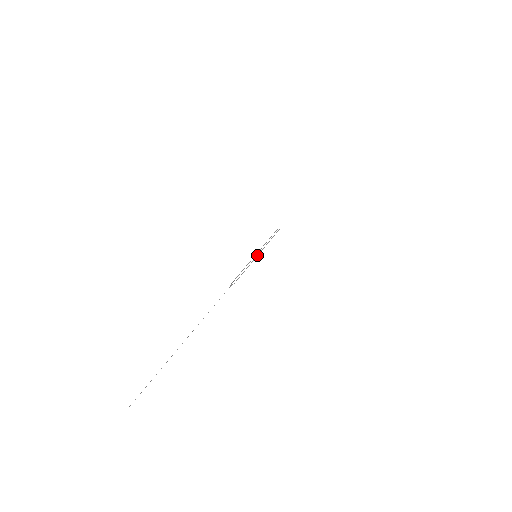
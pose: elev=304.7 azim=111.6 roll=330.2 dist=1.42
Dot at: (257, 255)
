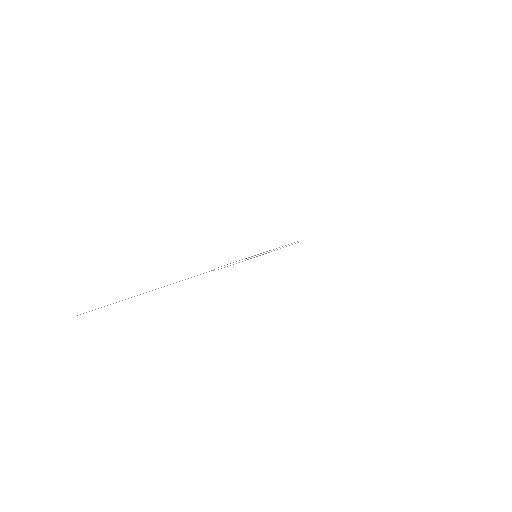
Dot at: (257, 256)
